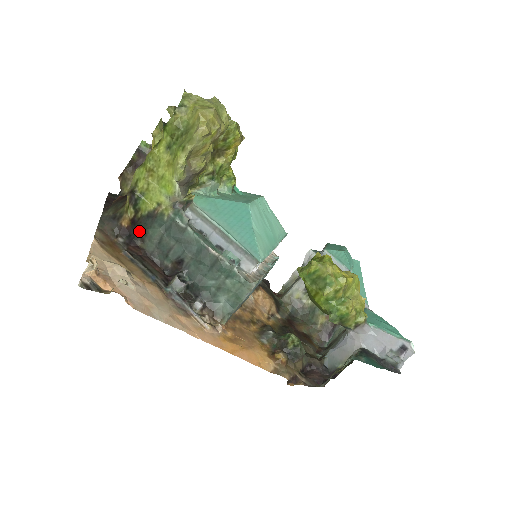
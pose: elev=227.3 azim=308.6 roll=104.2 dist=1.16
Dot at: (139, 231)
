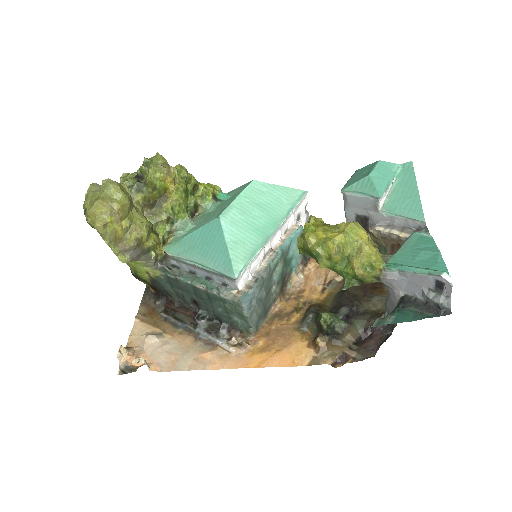
Dot at: (162, 291)
